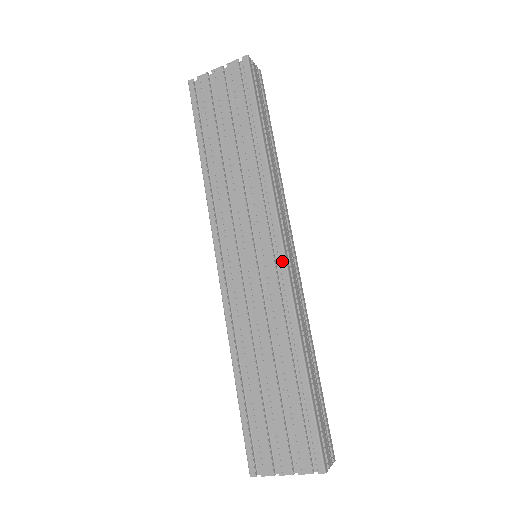
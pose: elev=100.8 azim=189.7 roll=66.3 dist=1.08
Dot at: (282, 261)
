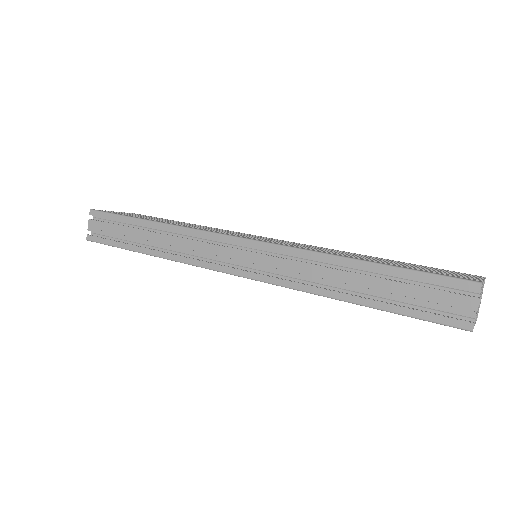
Dot at: (286, 241)
